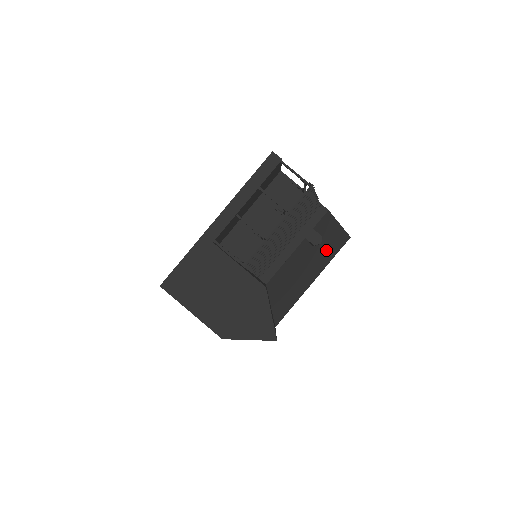
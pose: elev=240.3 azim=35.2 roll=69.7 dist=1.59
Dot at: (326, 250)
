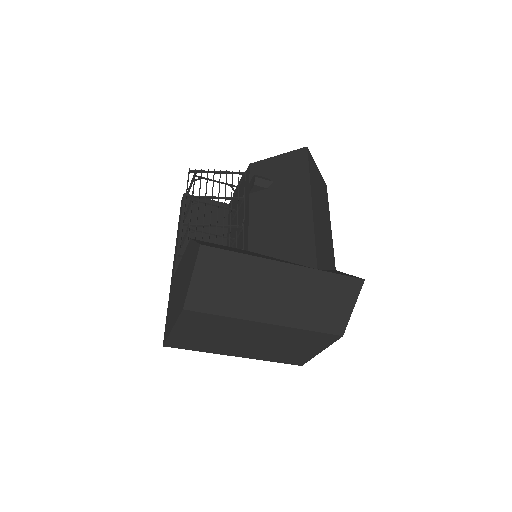
Dot at: (290, 176)
